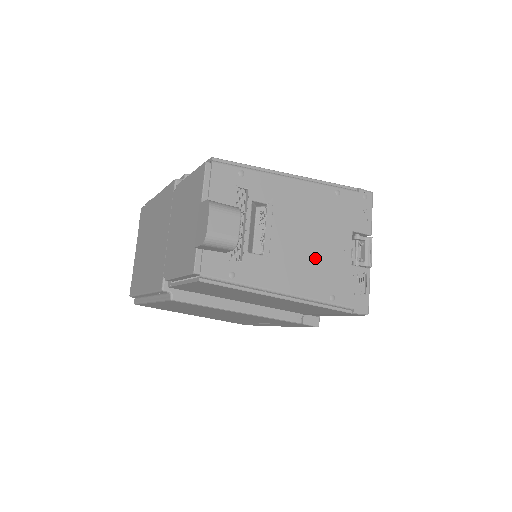
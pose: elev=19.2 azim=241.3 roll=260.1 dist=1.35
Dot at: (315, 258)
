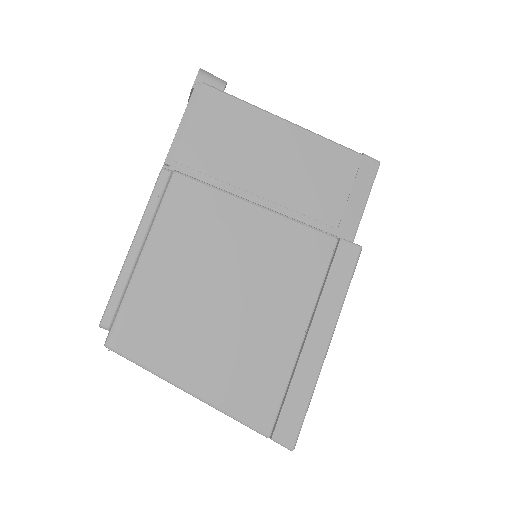
Dot at: occluded
